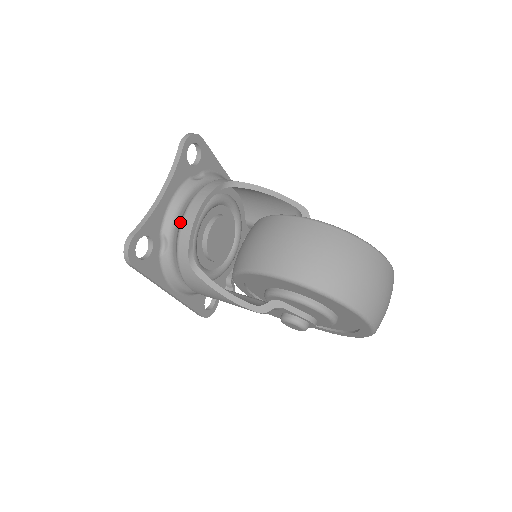
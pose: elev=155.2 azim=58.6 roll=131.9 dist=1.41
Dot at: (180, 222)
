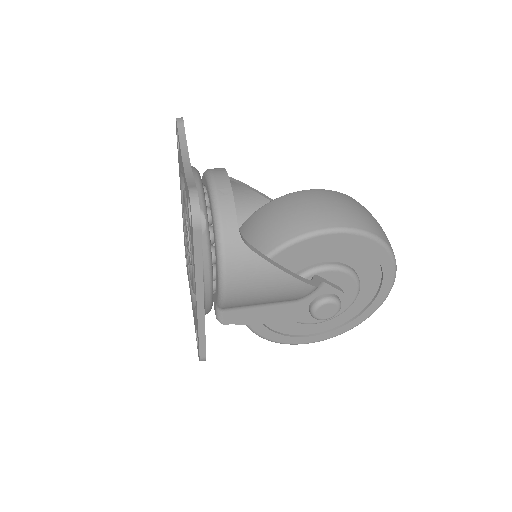
Dot at: occluded
